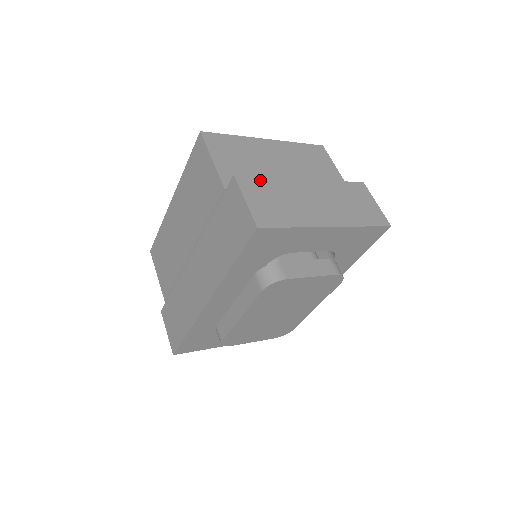
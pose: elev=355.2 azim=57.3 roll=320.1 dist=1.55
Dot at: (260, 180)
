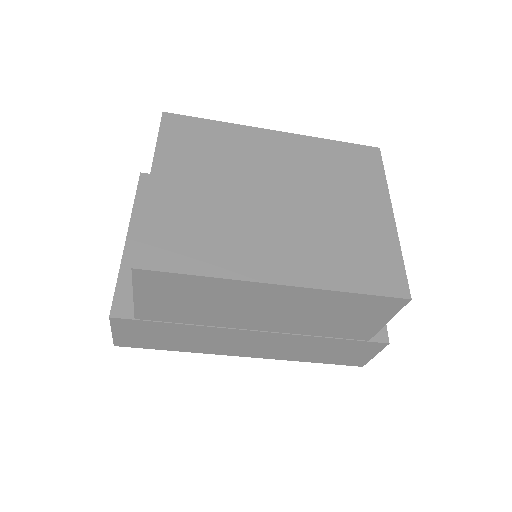
Dot at: occluded
